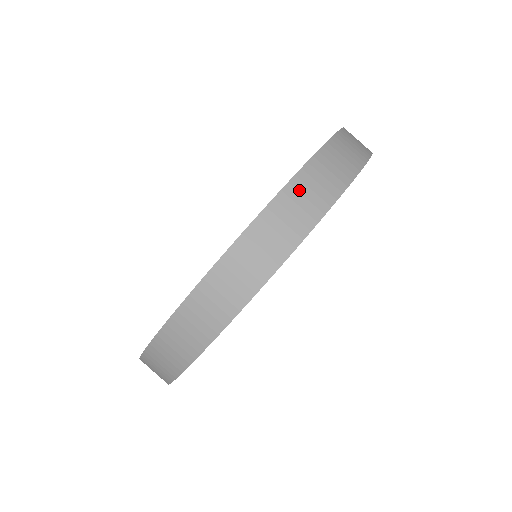
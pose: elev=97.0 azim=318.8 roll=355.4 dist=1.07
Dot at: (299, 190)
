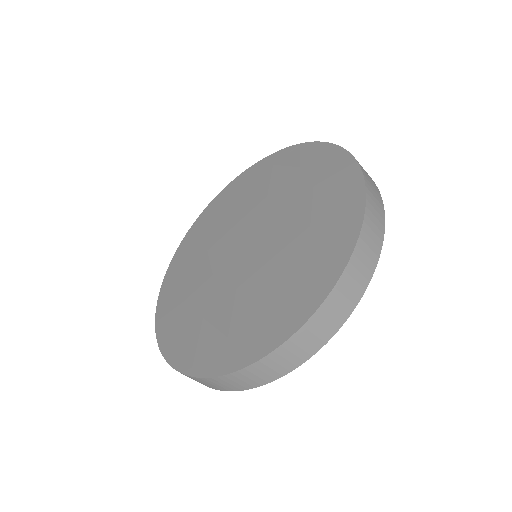
Dot at: occluded
